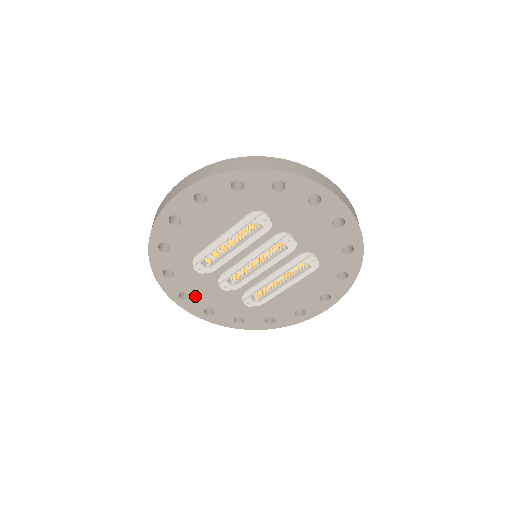
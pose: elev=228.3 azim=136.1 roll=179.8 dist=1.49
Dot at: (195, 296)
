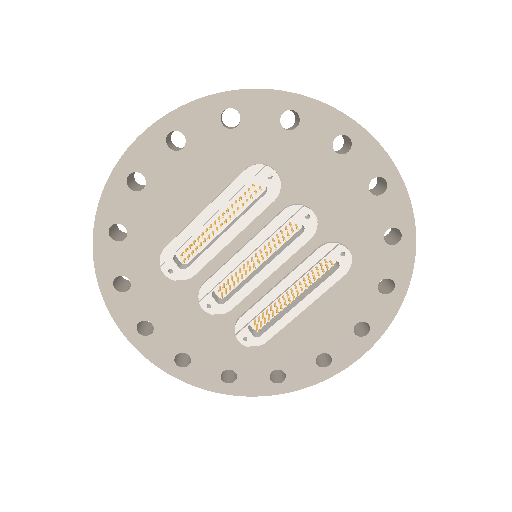
Dot at: (161, 328)
